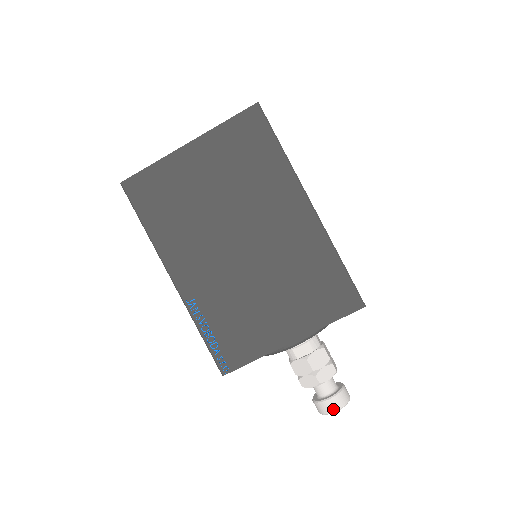
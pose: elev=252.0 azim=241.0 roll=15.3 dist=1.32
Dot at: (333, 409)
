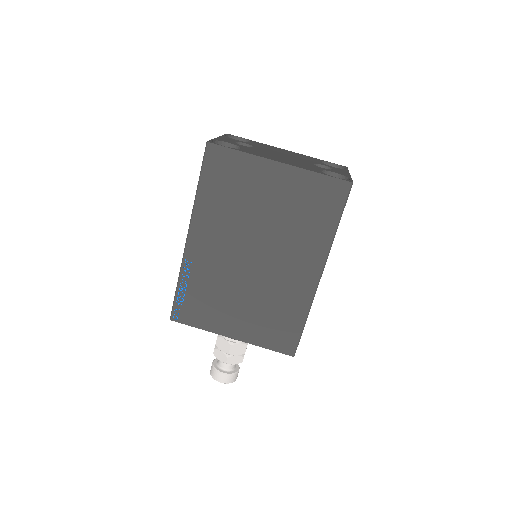
Dot at: (221, 380)
